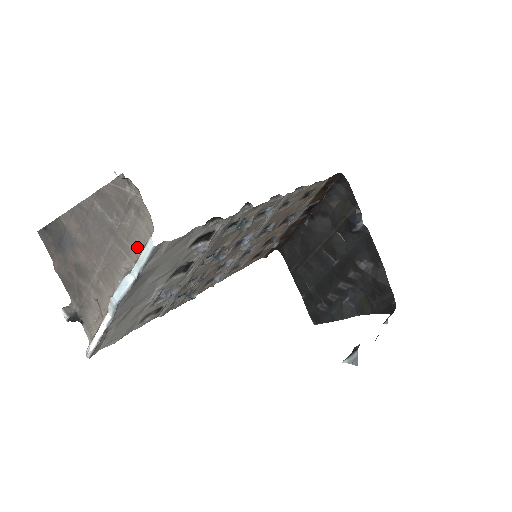
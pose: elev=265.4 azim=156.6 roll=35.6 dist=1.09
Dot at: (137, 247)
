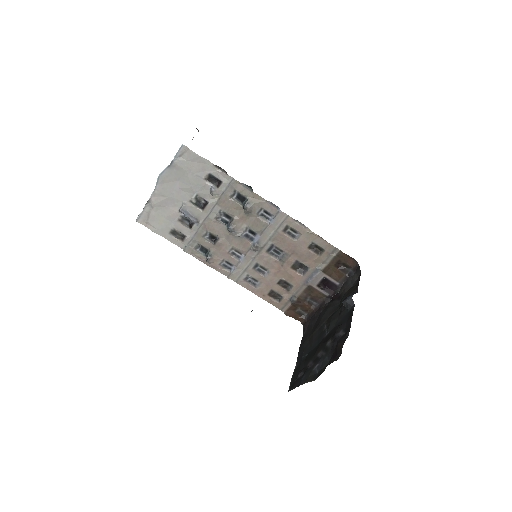
Dot at: occluded
